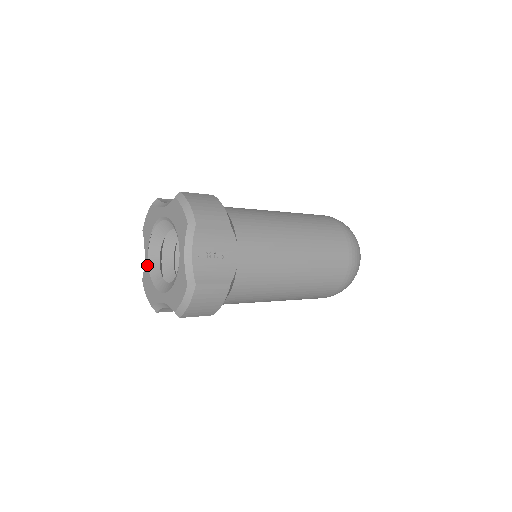
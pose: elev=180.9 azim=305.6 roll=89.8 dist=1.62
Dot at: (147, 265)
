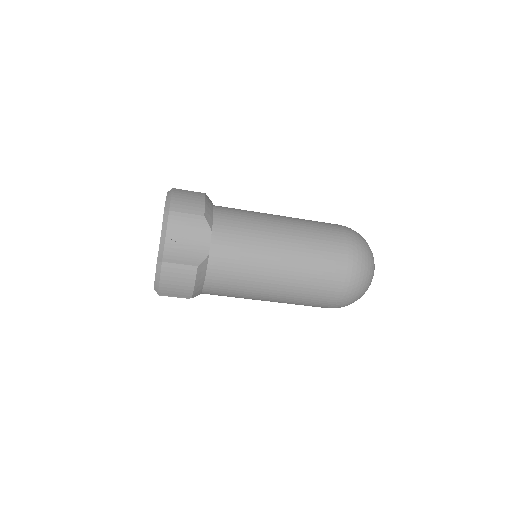
Dot at: occluded
